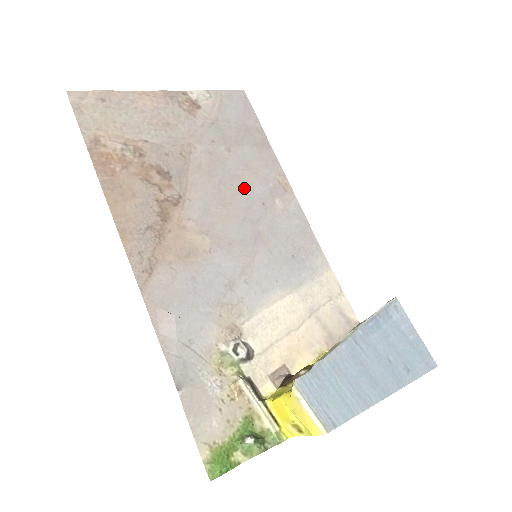
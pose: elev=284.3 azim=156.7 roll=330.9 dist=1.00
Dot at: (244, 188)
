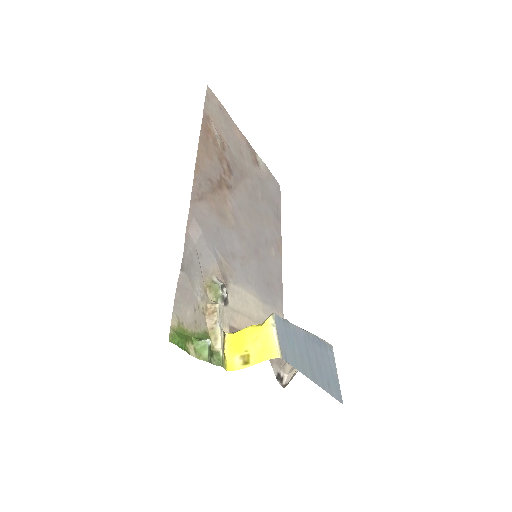
Dot at: (261, 223)
